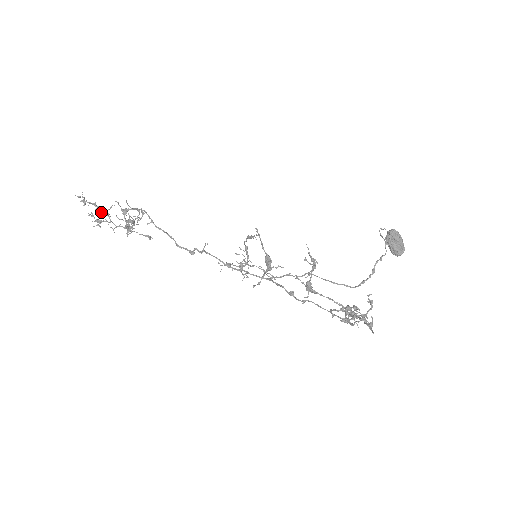
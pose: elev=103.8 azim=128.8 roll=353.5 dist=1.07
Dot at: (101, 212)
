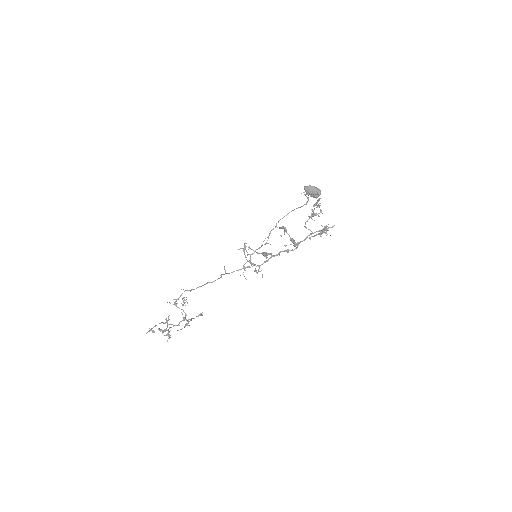
Dot at: occluded
